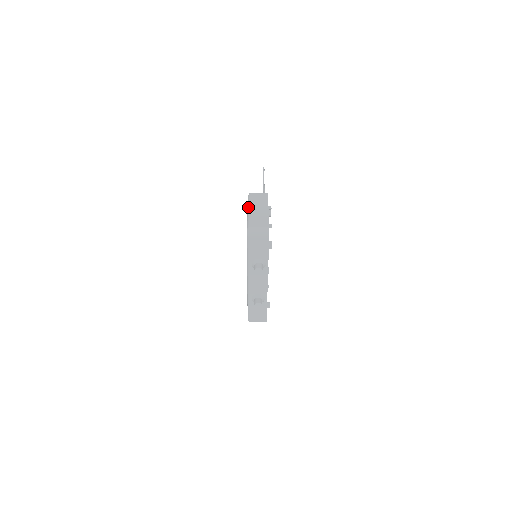
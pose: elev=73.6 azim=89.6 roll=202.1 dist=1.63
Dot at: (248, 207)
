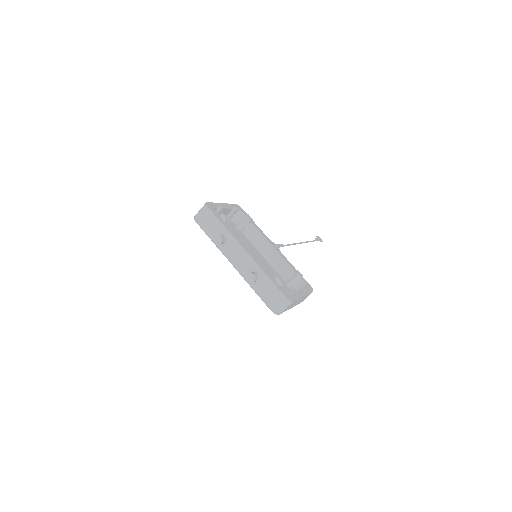
Dot at: occluded
